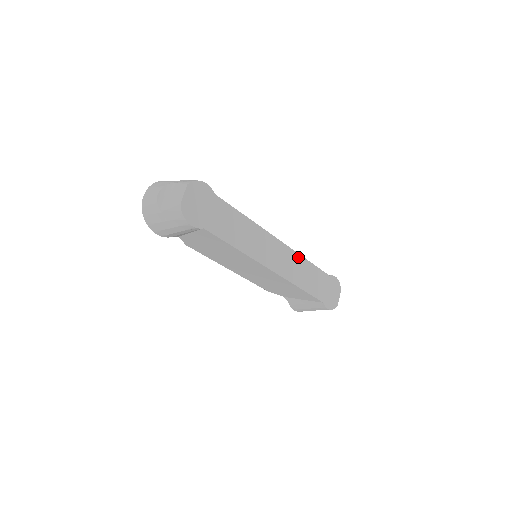
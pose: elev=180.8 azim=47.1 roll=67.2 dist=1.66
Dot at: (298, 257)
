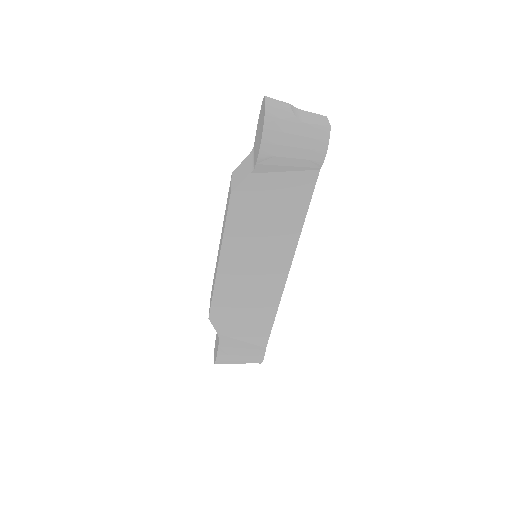
Dot at: occluded
